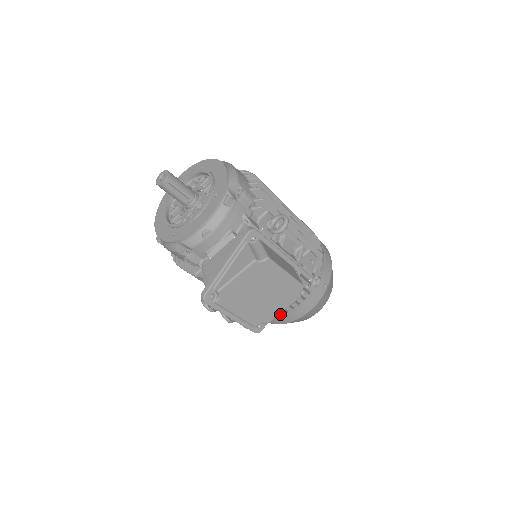
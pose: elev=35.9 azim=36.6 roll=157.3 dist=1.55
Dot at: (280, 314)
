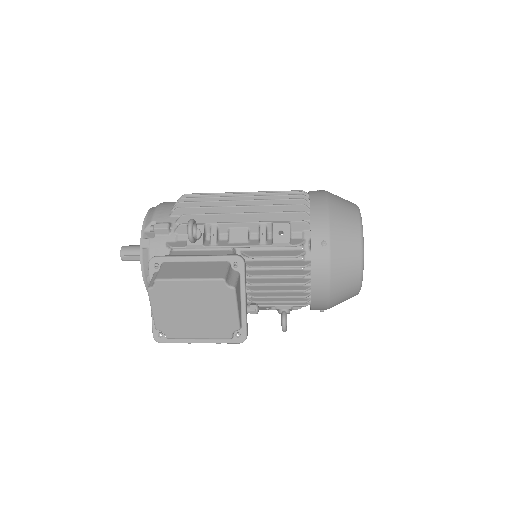
Dot at: (307, 300)
